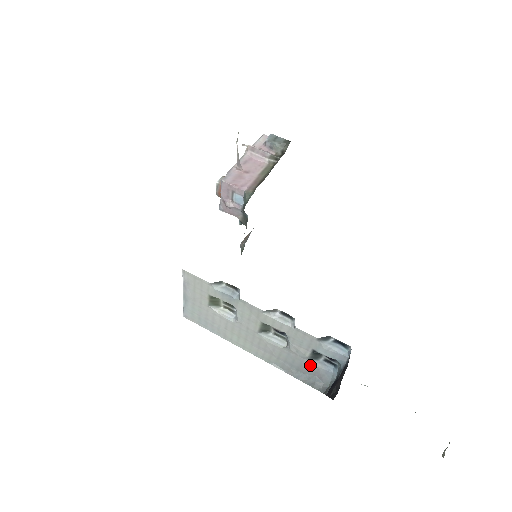
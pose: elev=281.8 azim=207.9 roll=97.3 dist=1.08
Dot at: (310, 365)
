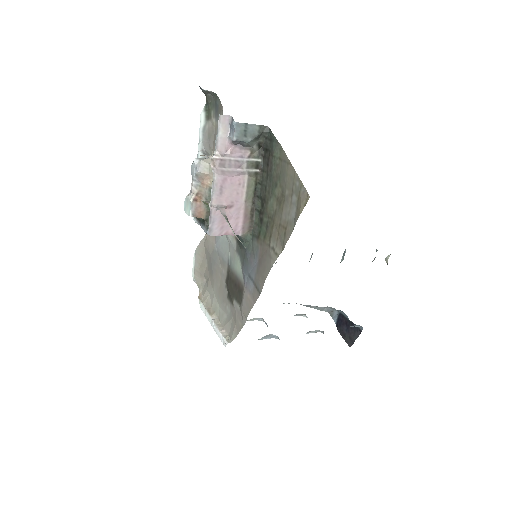
Dot at: occluded
